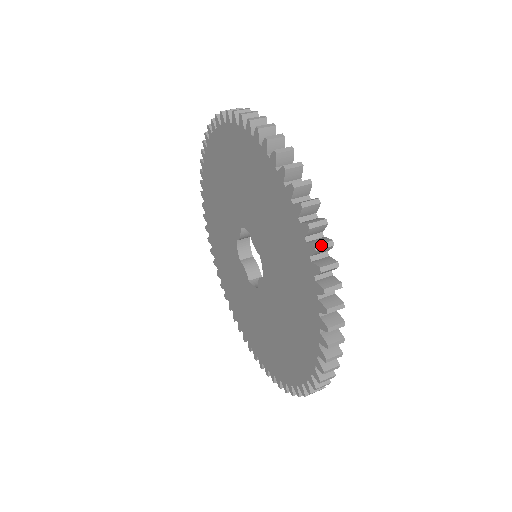
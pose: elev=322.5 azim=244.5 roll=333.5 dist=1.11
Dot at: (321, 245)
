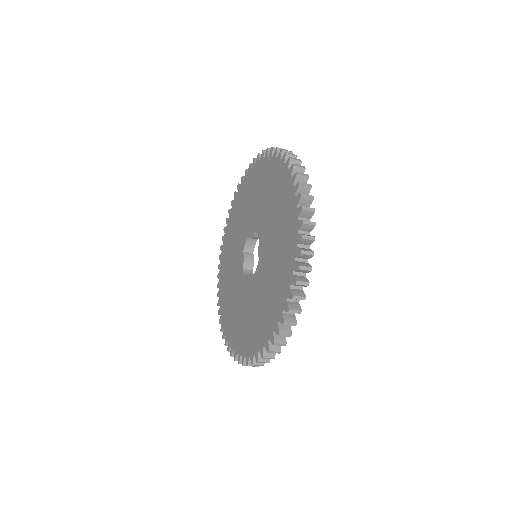
Dot at: (275, 148)
